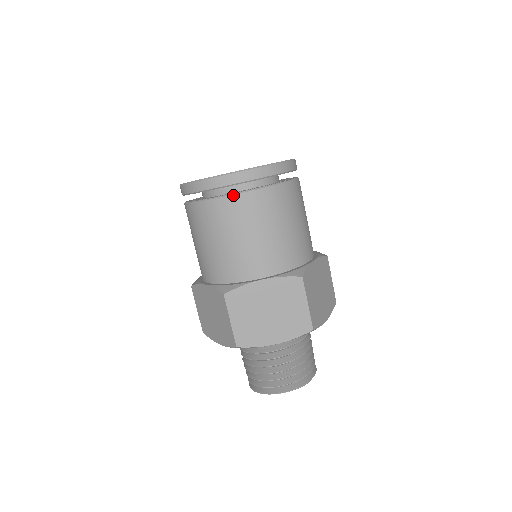
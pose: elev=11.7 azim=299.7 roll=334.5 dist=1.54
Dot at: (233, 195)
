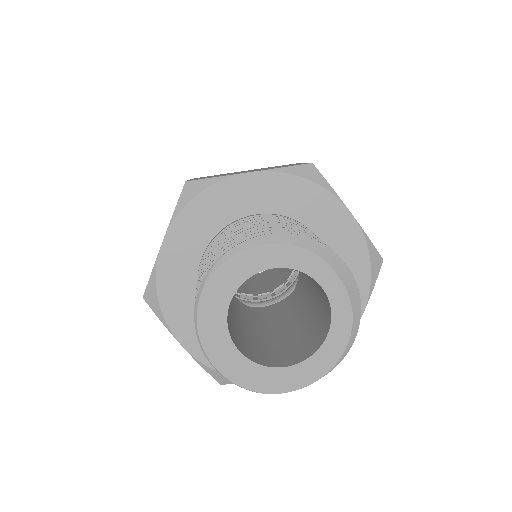
Dot at: occluded
